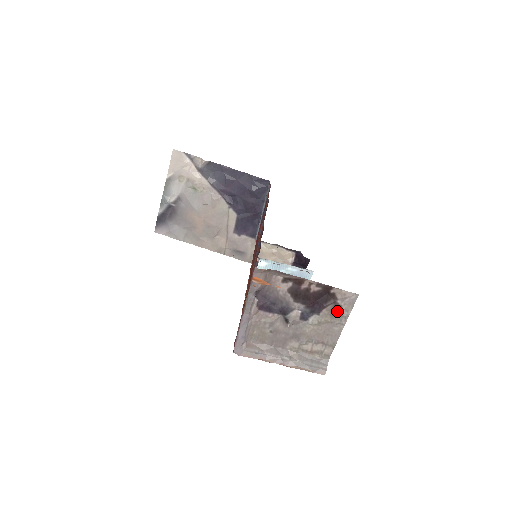
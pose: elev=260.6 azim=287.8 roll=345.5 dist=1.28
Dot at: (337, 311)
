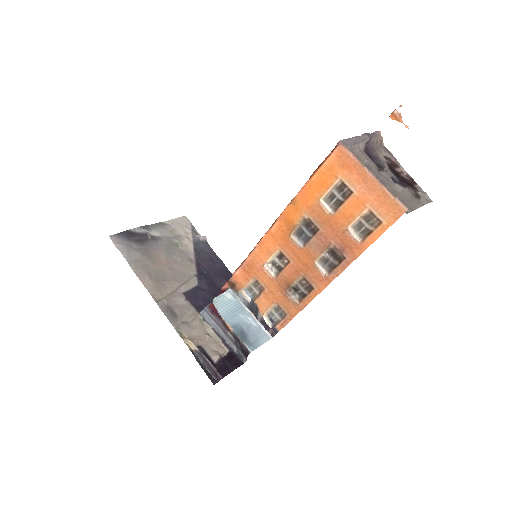
Dot at: (417, 197)
